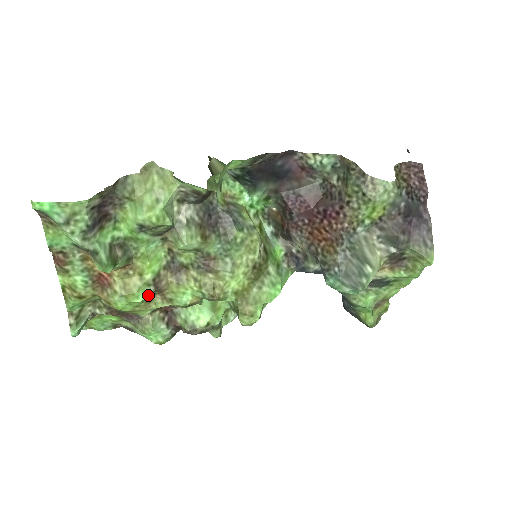
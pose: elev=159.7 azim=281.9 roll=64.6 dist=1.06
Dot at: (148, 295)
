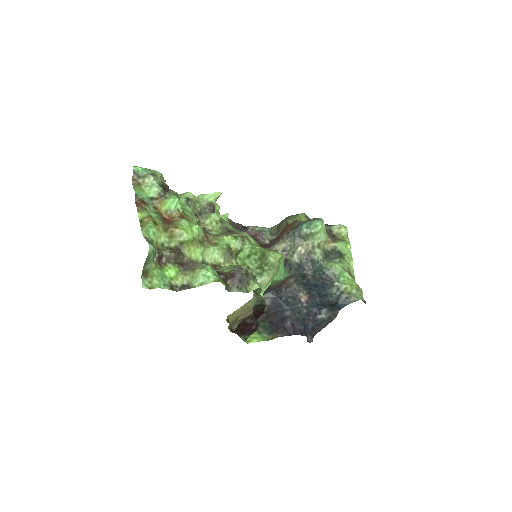
Dot at: (201, 228)
